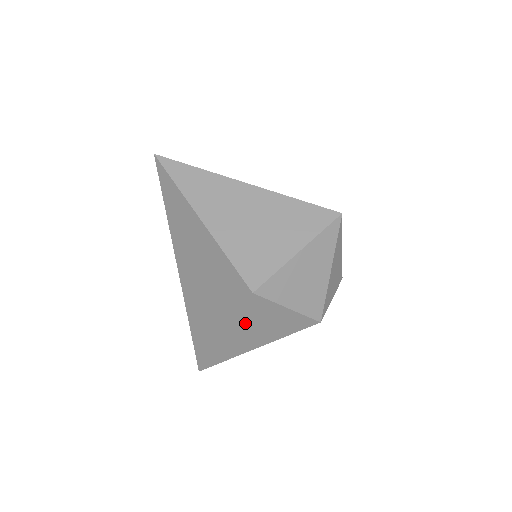
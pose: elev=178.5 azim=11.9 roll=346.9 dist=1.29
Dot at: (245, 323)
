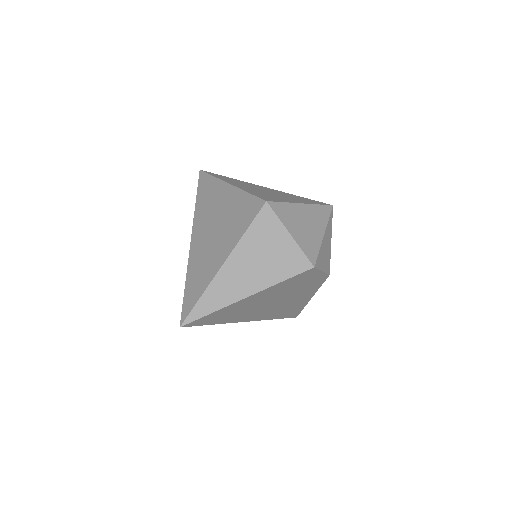
Dot at: (249, 246)
